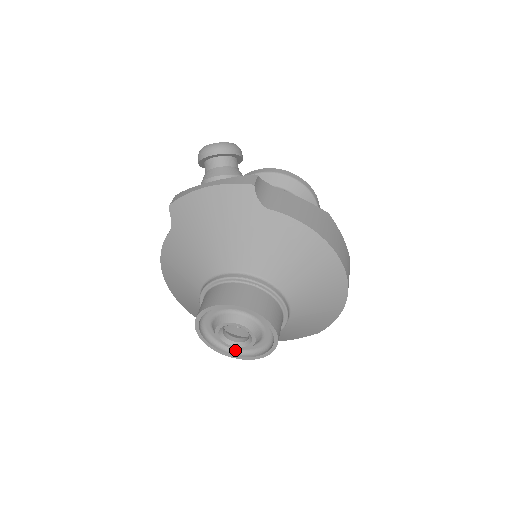
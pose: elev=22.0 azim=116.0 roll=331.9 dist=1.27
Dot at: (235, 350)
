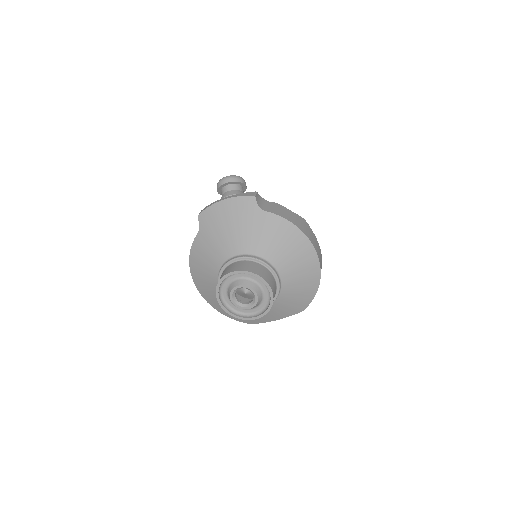
Dot at: (243, 314)
